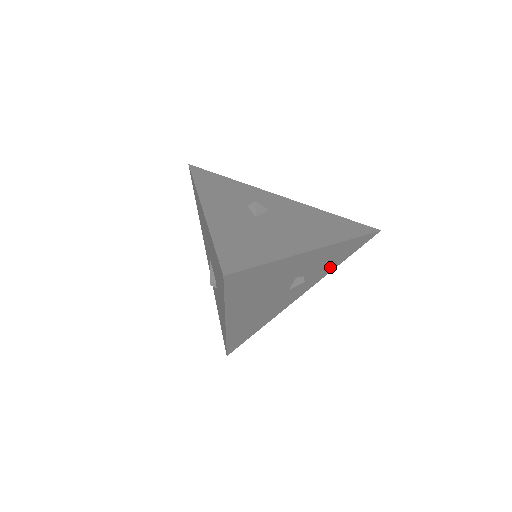
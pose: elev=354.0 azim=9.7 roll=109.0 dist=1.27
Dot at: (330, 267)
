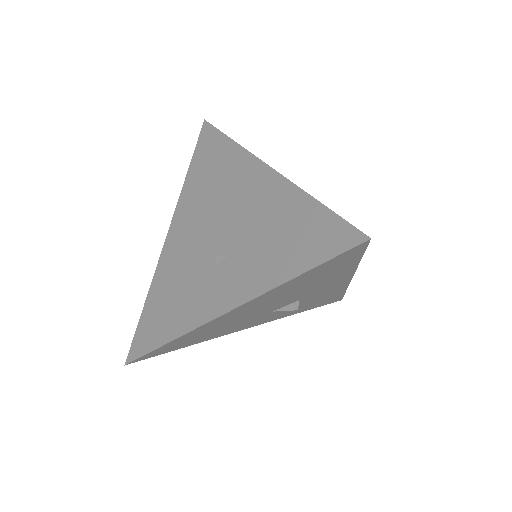
Dot at: (297, 310)
